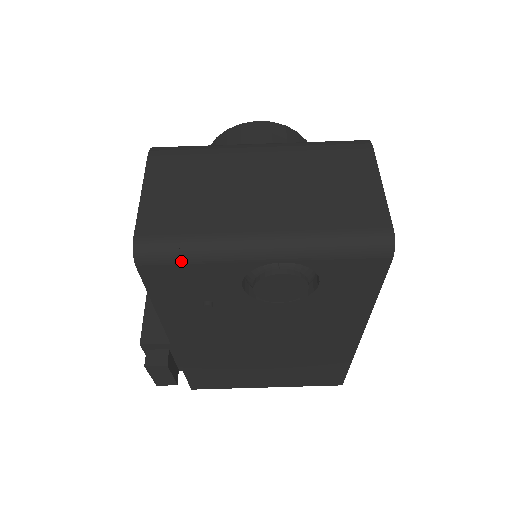
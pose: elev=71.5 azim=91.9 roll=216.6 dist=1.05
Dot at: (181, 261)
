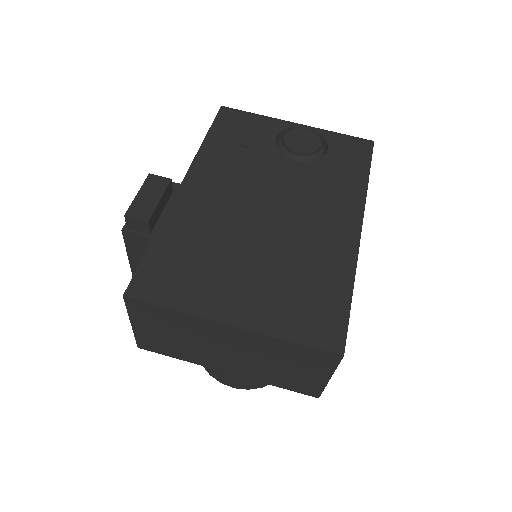
Dot at: (248, 113)
